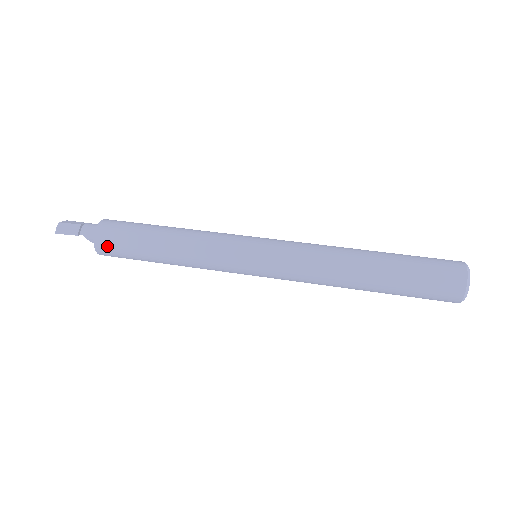
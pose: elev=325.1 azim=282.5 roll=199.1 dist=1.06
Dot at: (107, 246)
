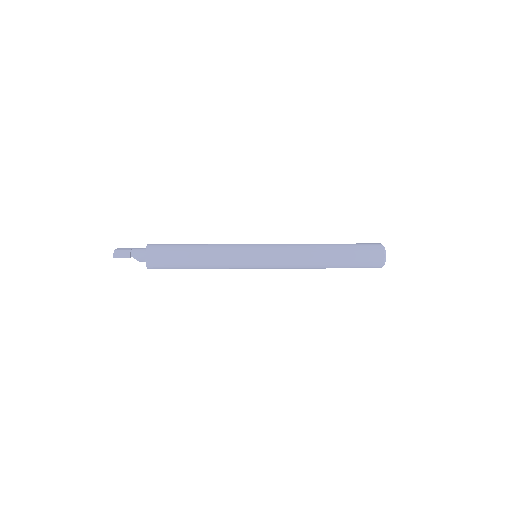
Dot at: (155, 262)
